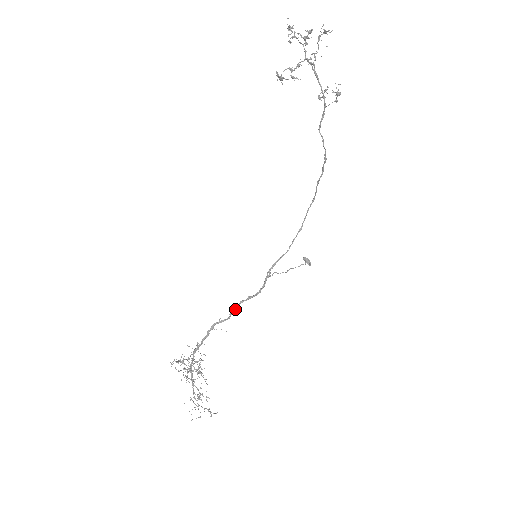
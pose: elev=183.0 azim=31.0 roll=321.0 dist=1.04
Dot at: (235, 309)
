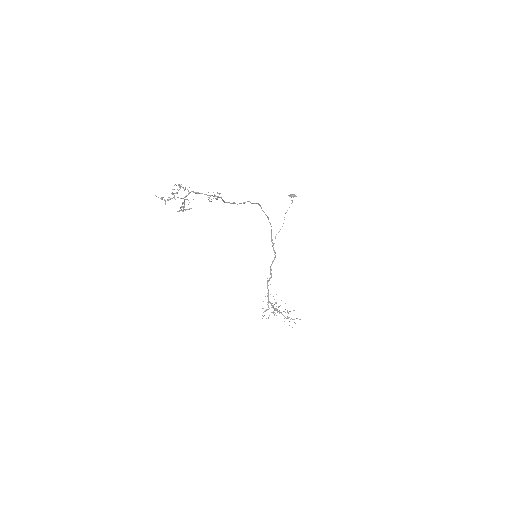
Dot at: occluded
